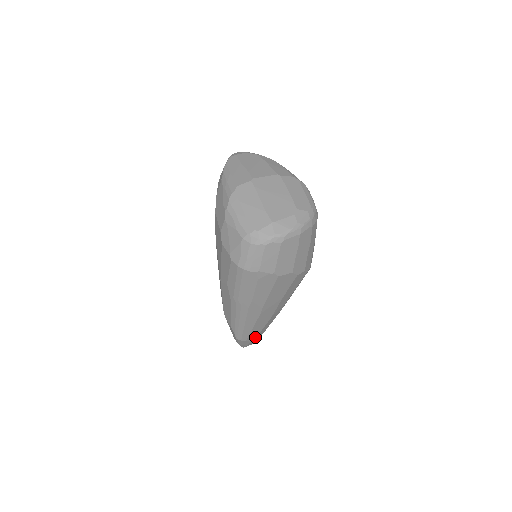
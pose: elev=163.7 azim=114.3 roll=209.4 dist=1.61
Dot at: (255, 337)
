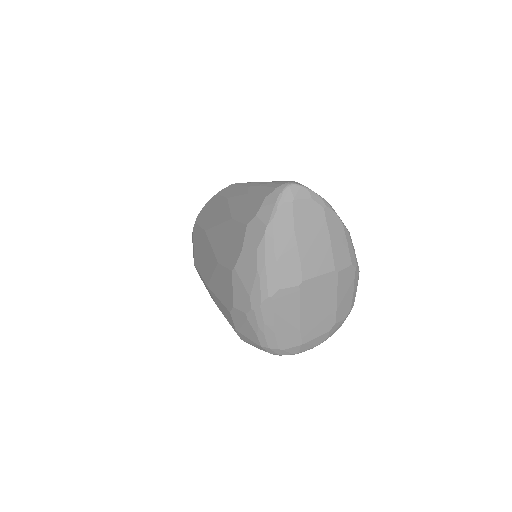
Dot at: occluded
